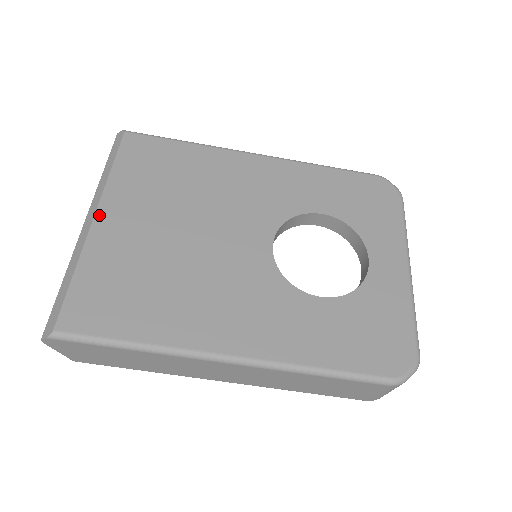
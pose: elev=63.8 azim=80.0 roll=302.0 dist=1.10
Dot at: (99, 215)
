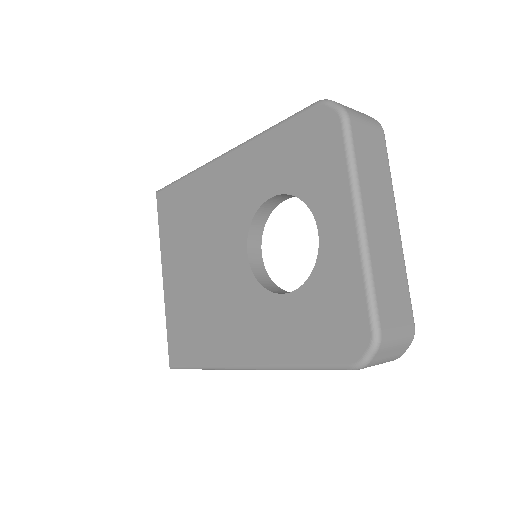
Dot at: (164, 275)
